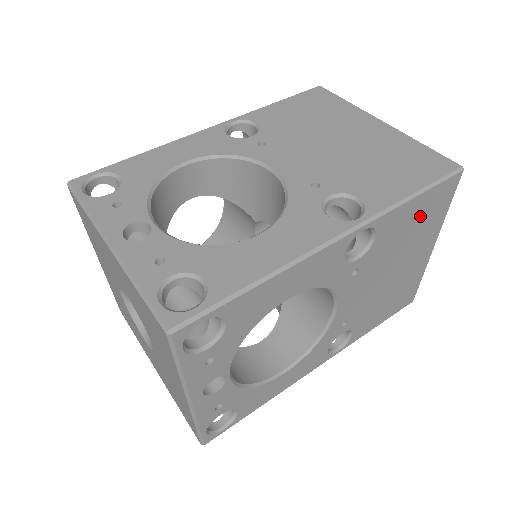
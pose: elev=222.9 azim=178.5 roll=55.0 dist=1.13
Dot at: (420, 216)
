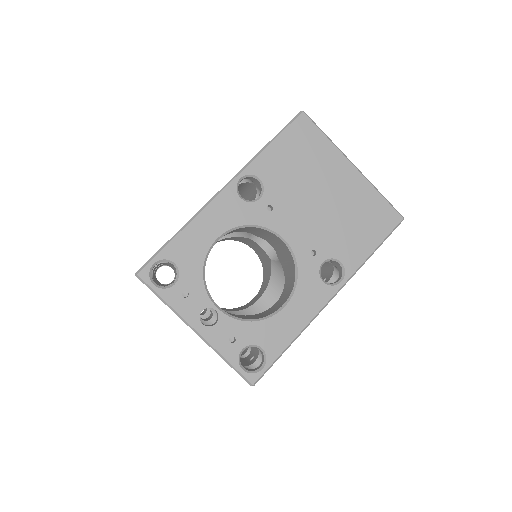
Dot at: (296, 153)
